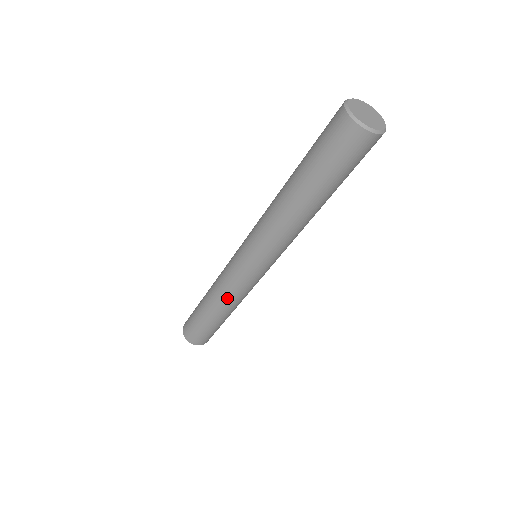
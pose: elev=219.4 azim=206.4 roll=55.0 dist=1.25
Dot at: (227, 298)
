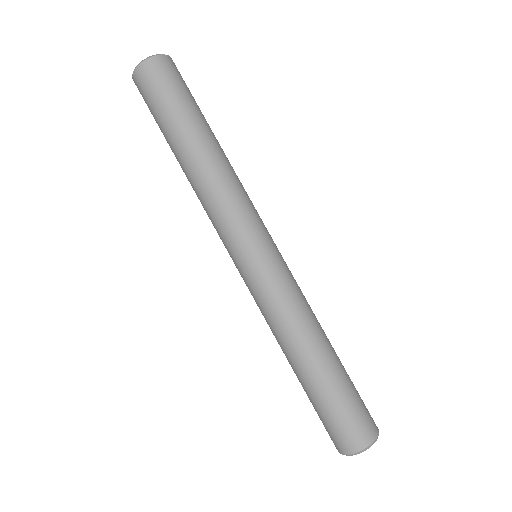
Dot at: (273, 329)
